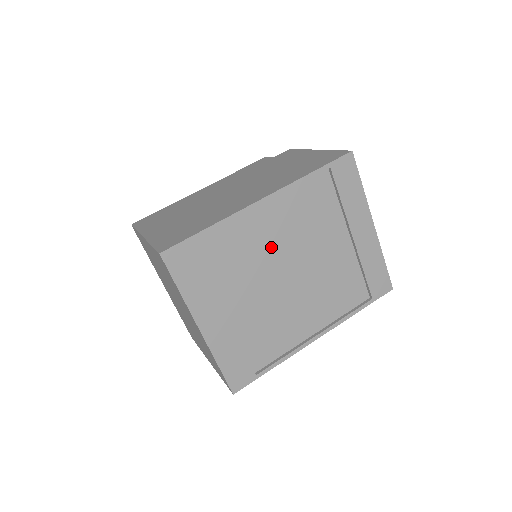
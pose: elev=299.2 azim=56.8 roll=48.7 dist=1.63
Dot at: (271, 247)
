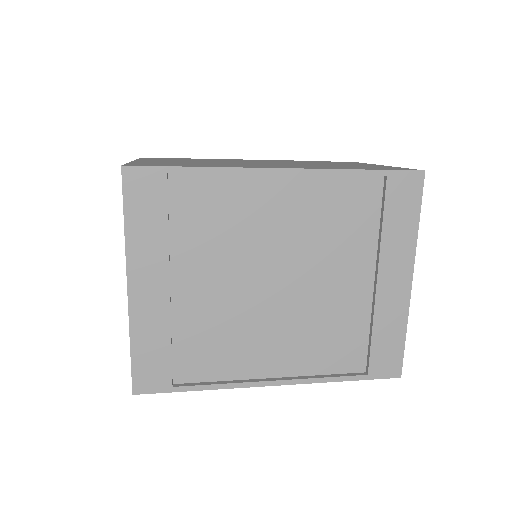
Dot at: (266, 236)
